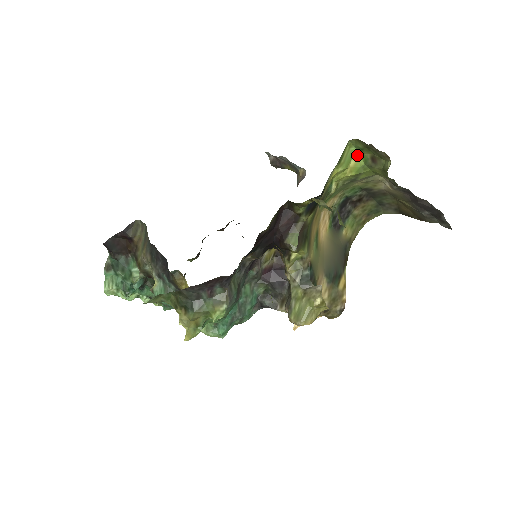
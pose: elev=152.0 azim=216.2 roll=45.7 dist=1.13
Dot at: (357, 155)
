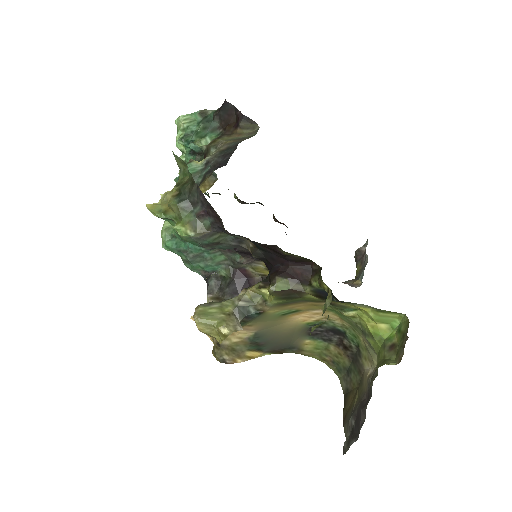
Dot at: (392, 328)
